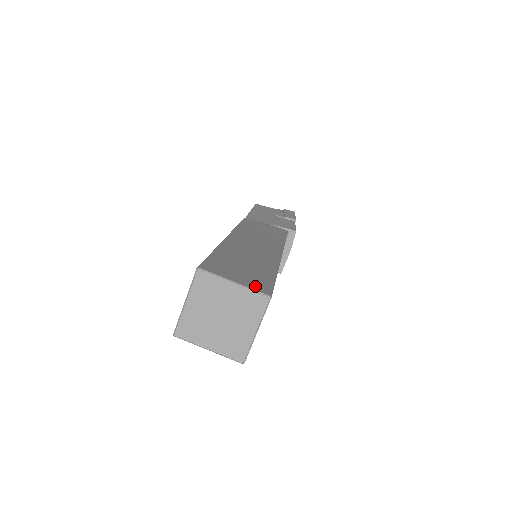
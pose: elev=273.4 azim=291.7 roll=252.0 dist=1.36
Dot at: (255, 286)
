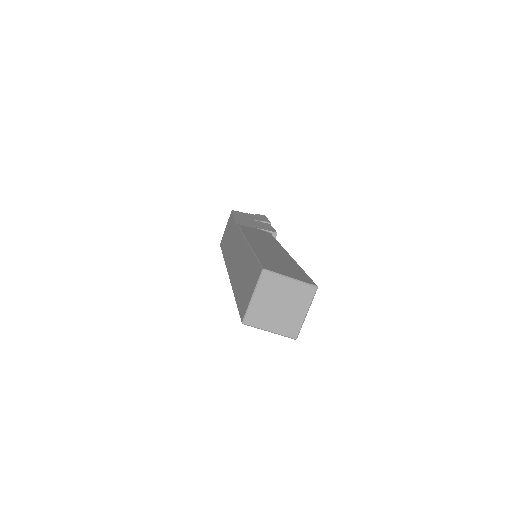
Dot at: (303, 279)
